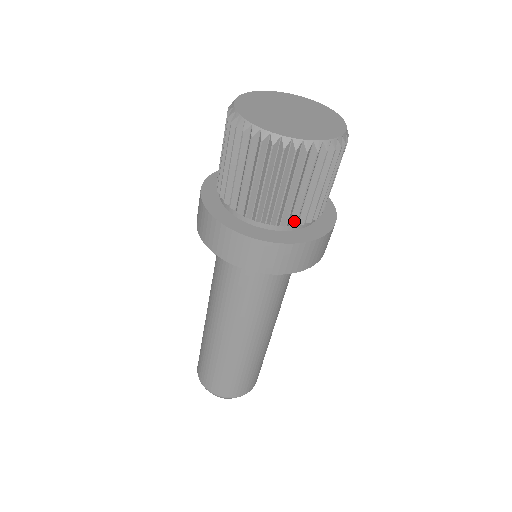
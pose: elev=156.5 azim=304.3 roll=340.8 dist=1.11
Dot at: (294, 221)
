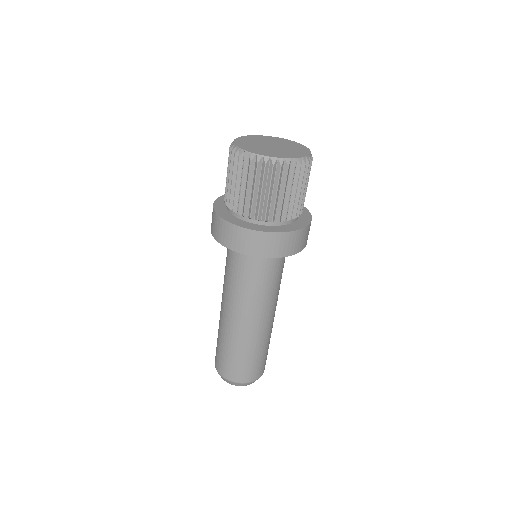
Dot at: (284, 217)
